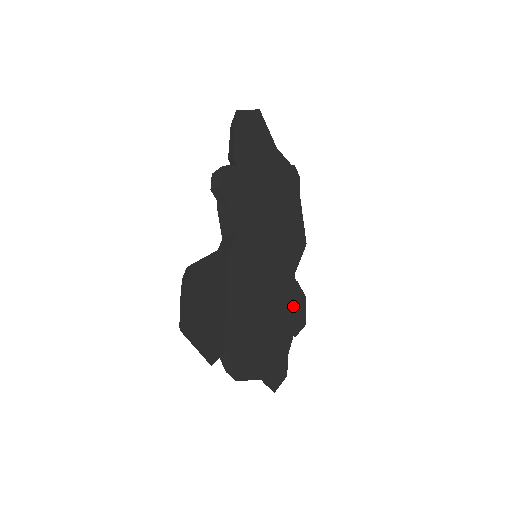
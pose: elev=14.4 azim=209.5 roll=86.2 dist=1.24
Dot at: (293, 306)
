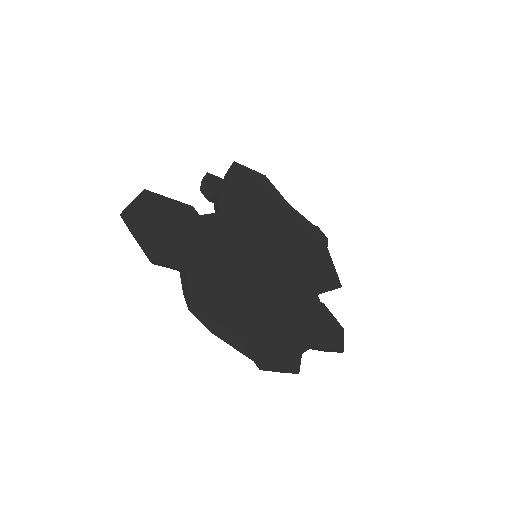
Dot at: (315, 318)
